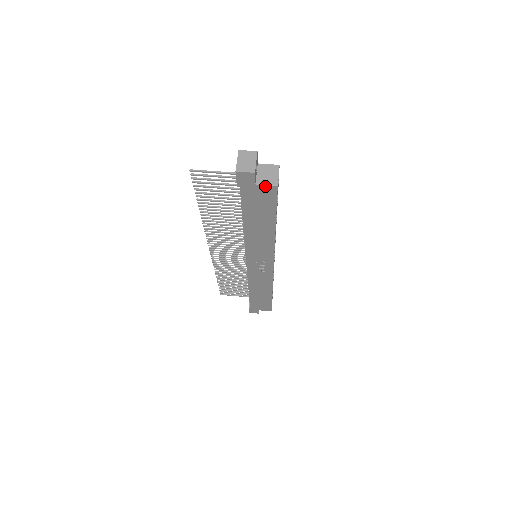
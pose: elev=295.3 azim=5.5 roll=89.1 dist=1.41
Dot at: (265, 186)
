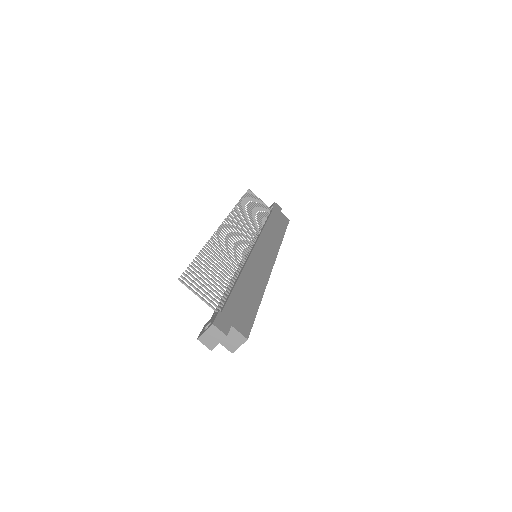
Dot at: (224, 345)
